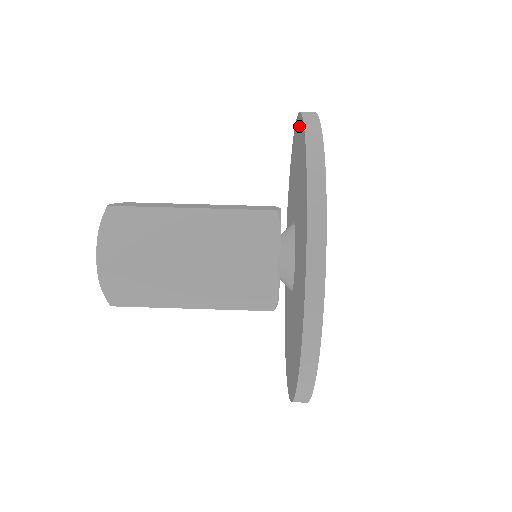
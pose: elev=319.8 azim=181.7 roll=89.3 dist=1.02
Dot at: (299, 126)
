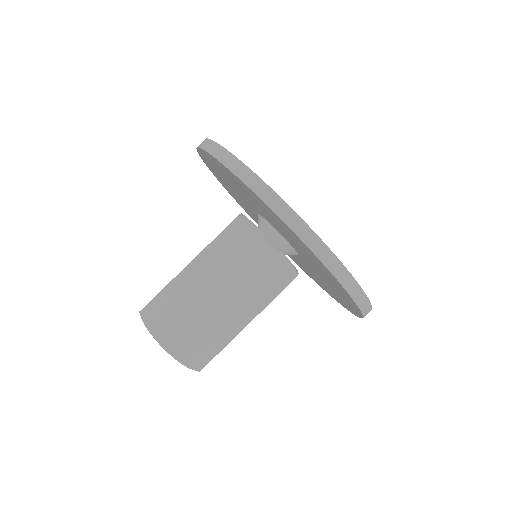
Dot at: (257, 198)
